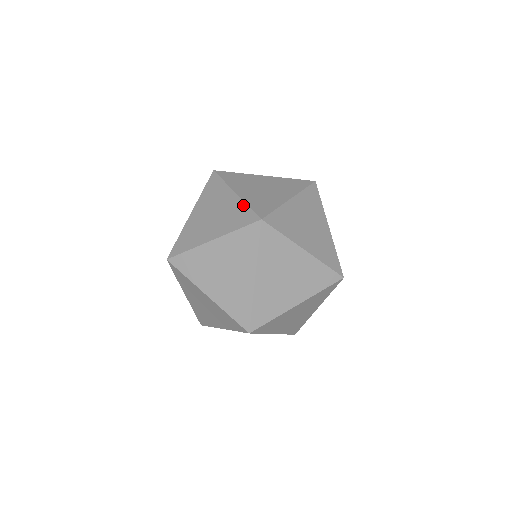
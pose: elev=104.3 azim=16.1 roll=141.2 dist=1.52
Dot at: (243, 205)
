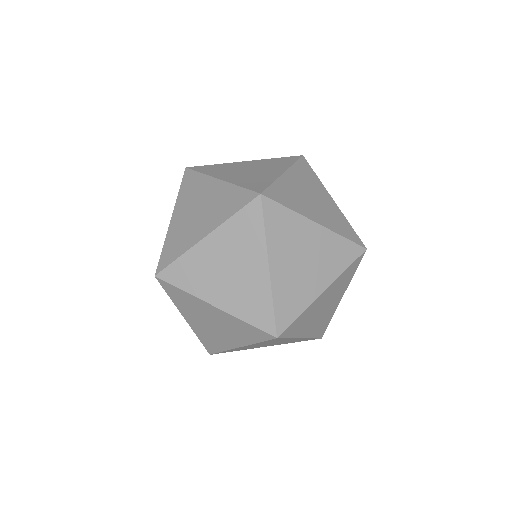
Dot at: (233, 188)
